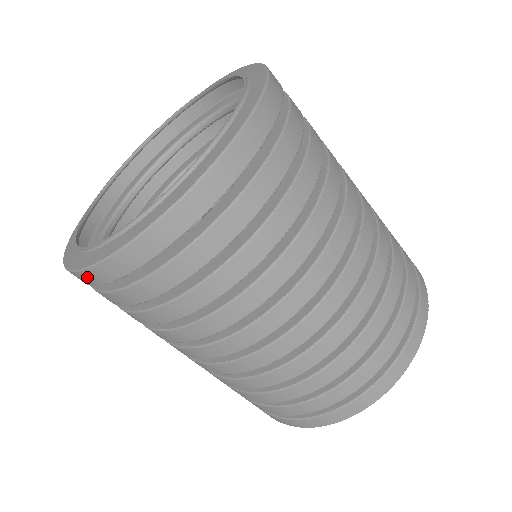
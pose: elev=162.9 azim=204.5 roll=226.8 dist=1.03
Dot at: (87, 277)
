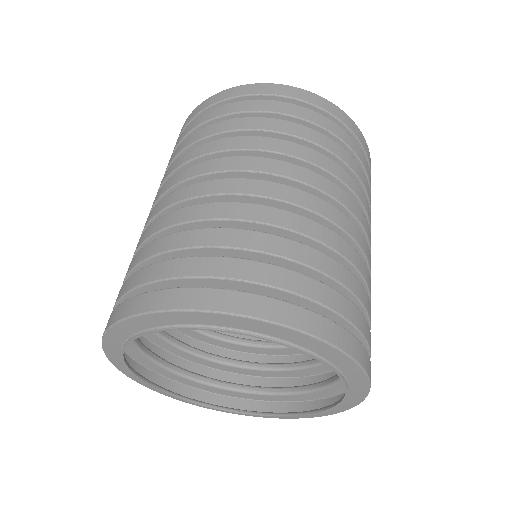
Dot at: (218, 96)
